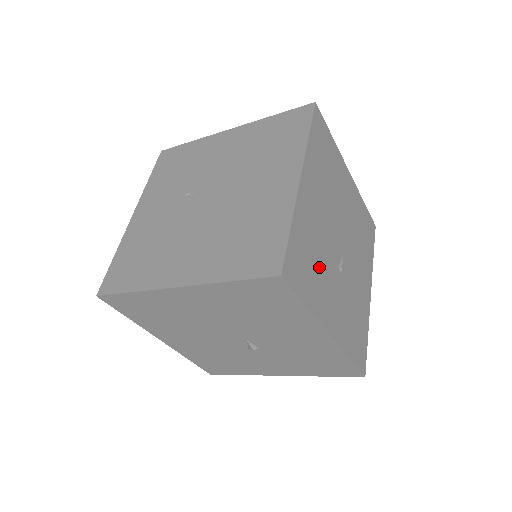
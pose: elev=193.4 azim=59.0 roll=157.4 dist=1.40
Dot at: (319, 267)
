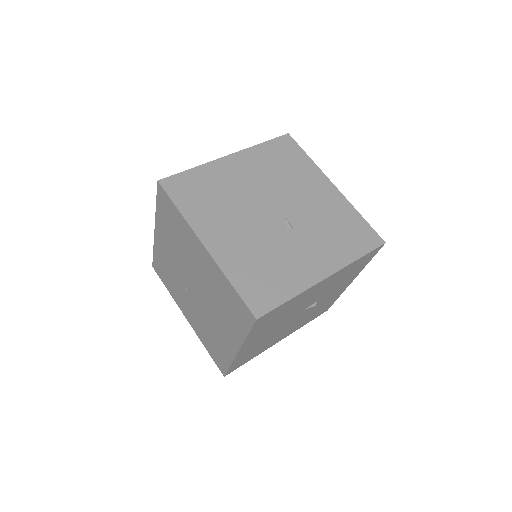
Dot at: (275, 261)
